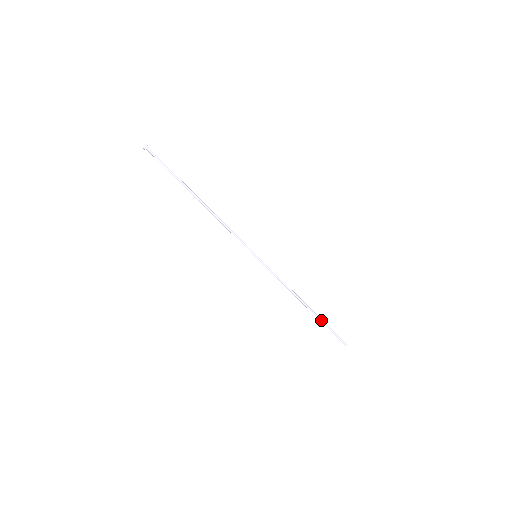
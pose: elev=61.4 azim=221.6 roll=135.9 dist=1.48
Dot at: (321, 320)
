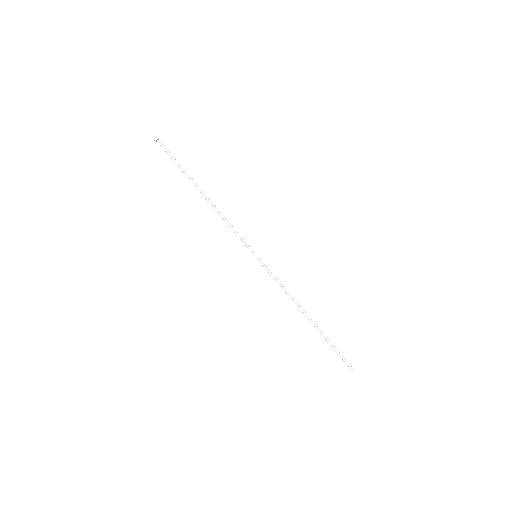
Dot at: (325, 336)
